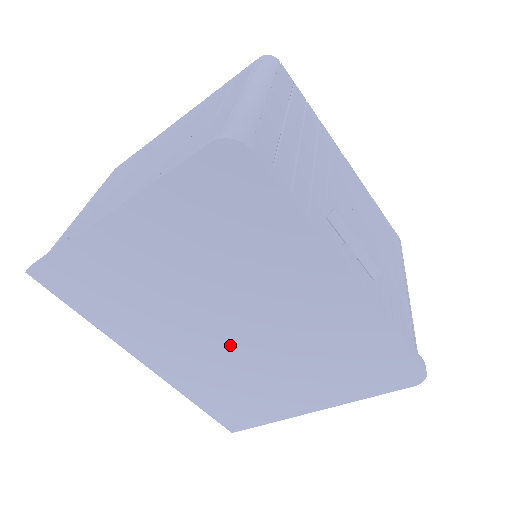
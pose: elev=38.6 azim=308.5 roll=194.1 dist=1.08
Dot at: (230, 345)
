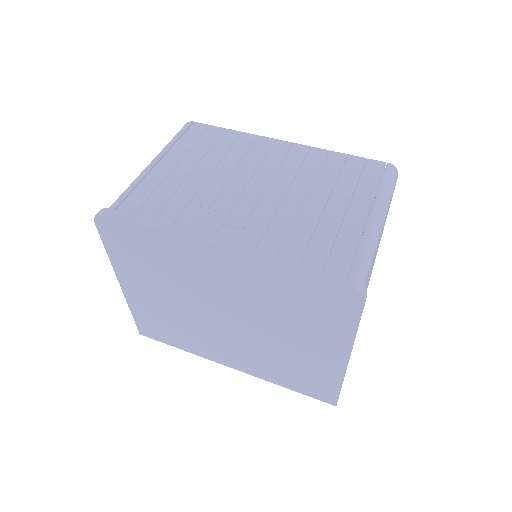
Dot at: (241, 332)
